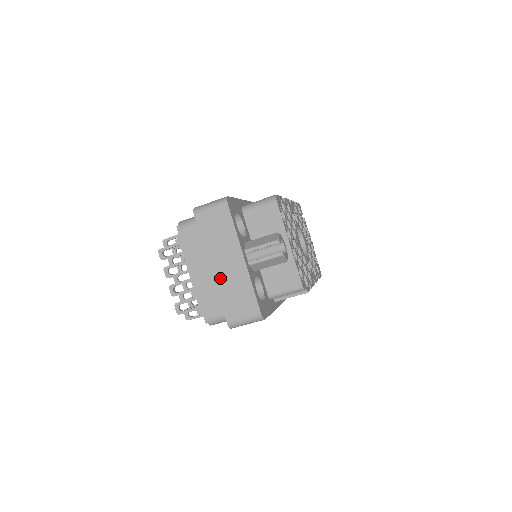
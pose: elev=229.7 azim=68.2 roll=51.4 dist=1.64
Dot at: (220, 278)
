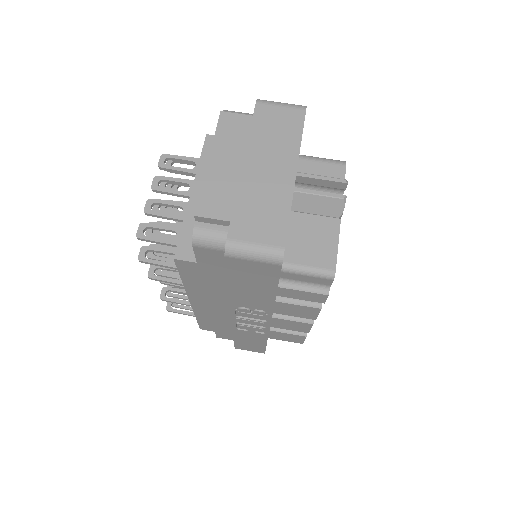
Dot at: (250, 181)
